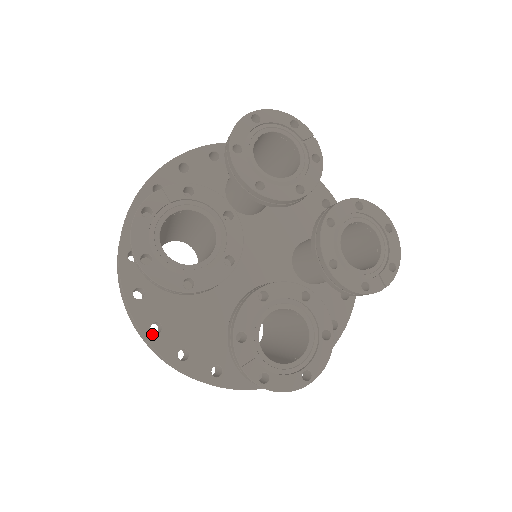
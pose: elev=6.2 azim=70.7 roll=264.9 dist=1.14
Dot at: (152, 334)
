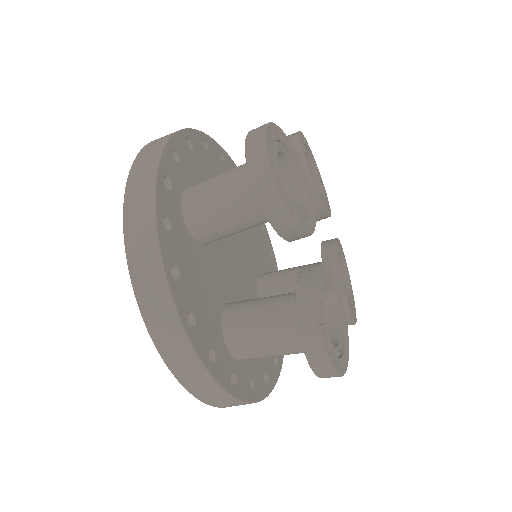
Dot at: (172, 276)
